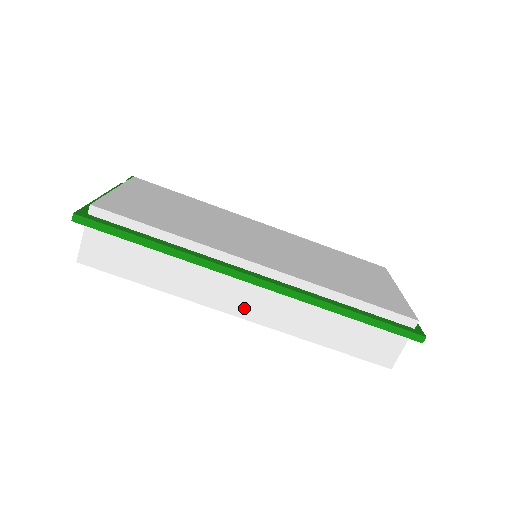
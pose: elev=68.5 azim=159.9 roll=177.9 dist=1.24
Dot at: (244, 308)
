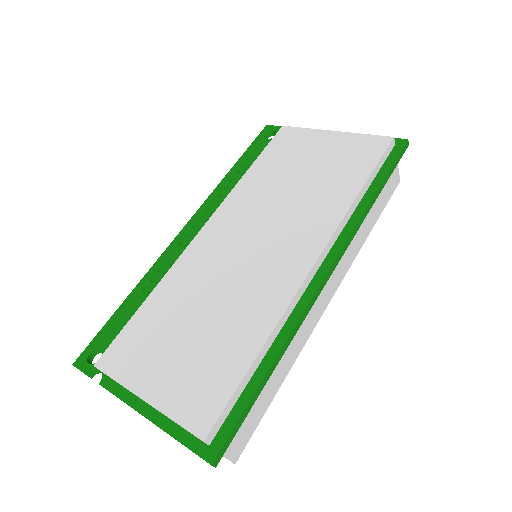
Dot at: (328, 294)
